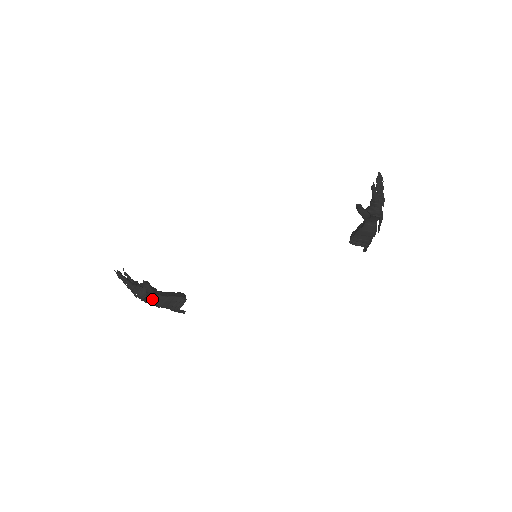
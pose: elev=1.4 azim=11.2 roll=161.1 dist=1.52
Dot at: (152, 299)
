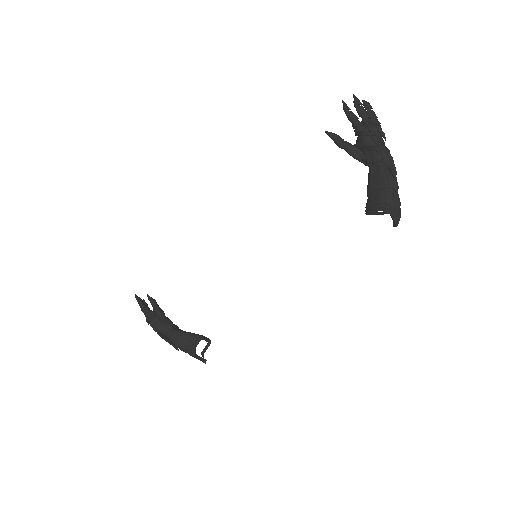
Dot at: (166, 332)
